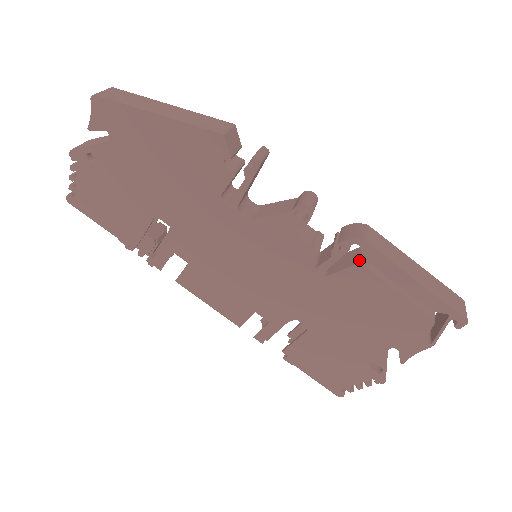
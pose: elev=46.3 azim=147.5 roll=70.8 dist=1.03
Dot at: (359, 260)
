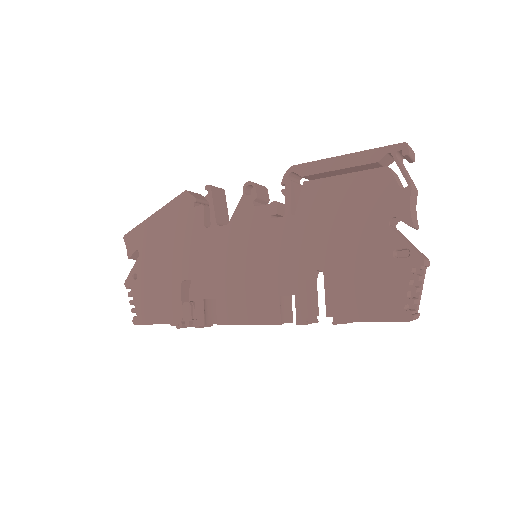
Dot at: (304, 183)
